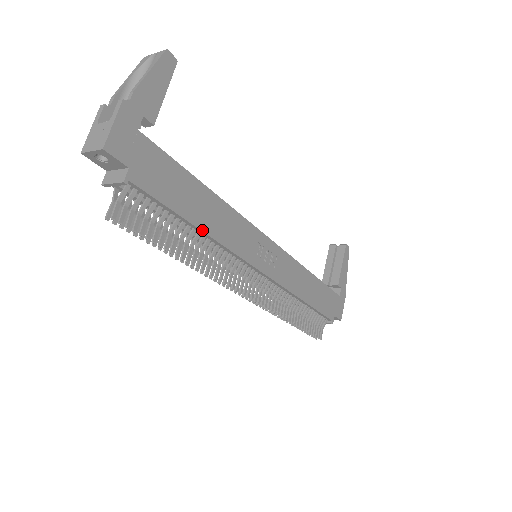
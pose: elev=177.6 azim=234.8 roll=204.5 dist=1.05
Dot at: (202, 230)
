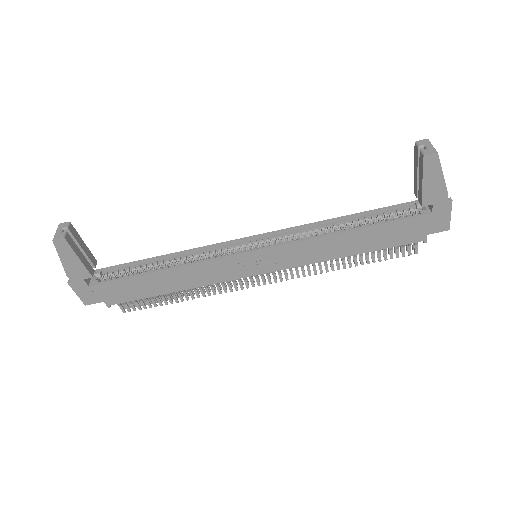
Dot at: (177, 291)
